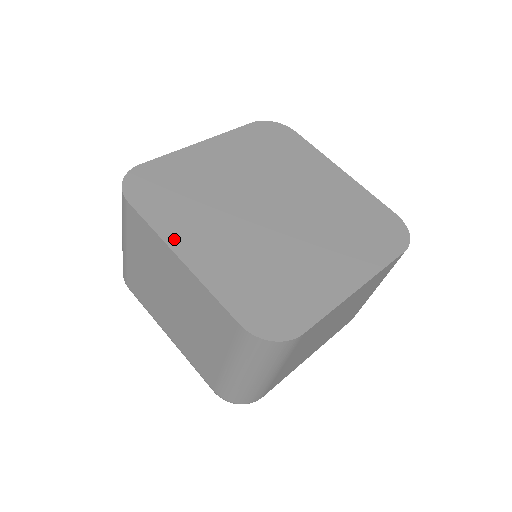
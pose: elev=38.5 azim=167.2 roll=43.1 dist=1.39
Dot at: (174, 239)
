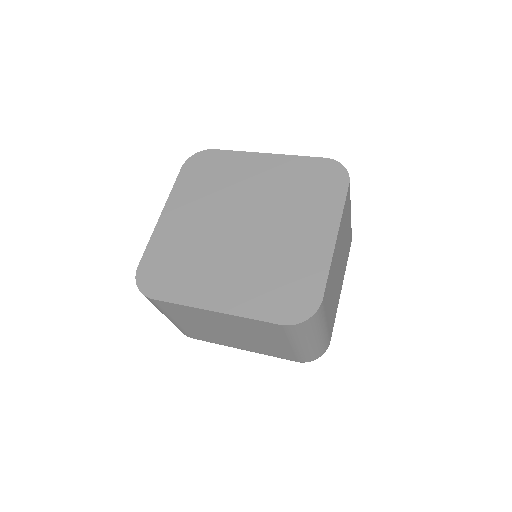
Dot at: (200, 301)
